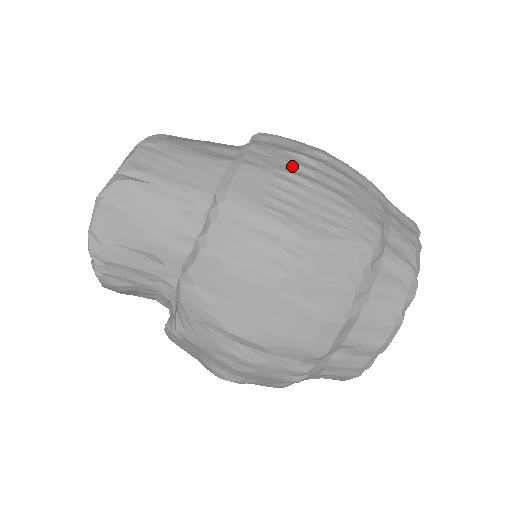
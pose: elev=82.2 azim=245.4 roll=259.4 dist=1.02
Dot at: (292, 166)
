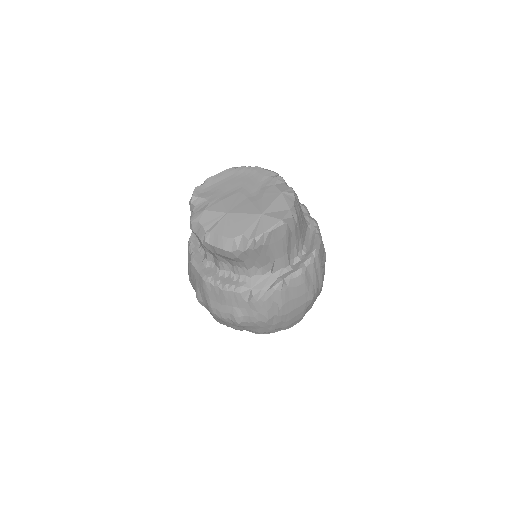
Dot at: occluded
